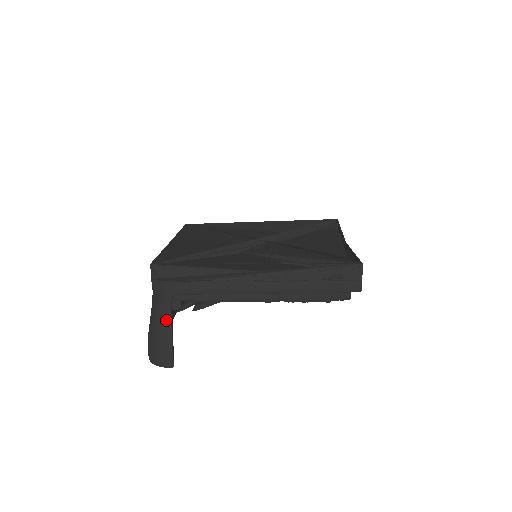
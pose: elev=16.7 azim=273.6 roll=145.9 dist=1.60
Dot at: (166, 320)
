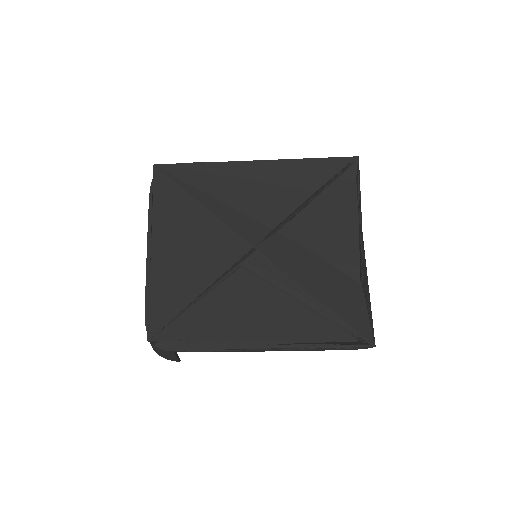
Dot at: (170, 355)
